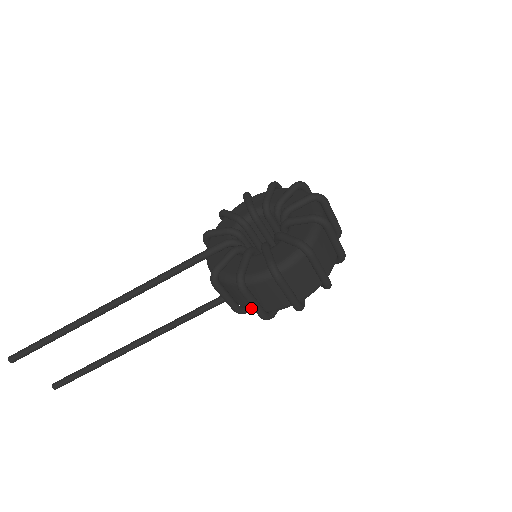
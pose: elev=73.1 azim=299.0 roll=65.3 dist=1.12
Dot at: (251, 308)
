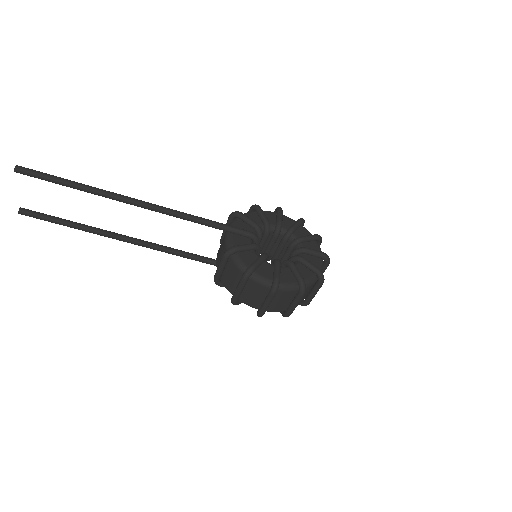
Dot at: (229, 288)
